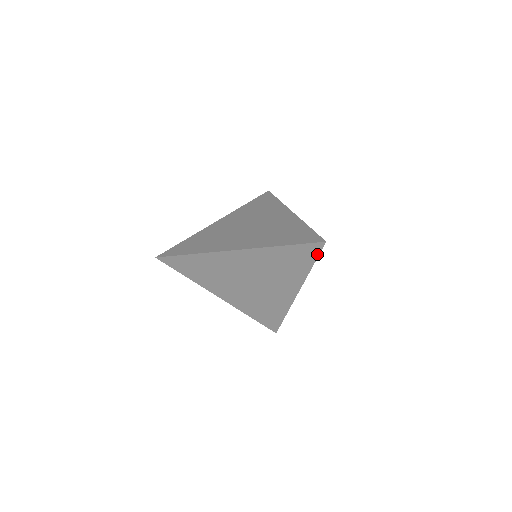
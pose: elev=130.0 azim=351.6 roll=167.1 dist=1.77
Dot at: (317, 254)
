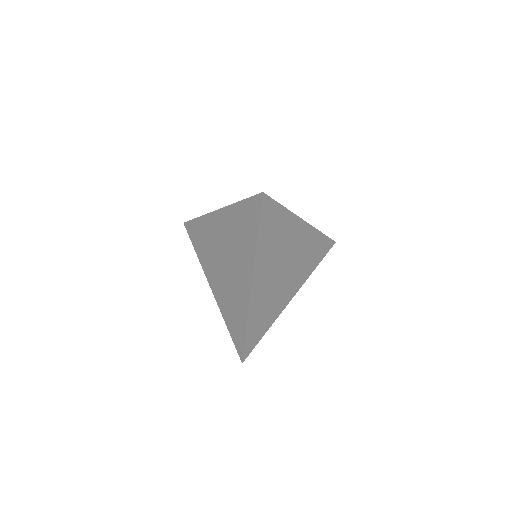
Dot at: (259, 214)
